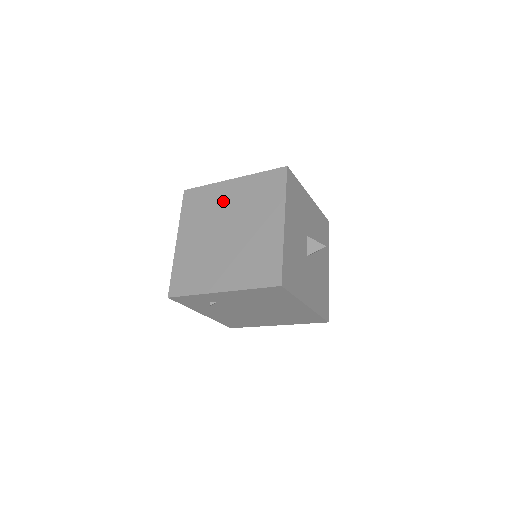
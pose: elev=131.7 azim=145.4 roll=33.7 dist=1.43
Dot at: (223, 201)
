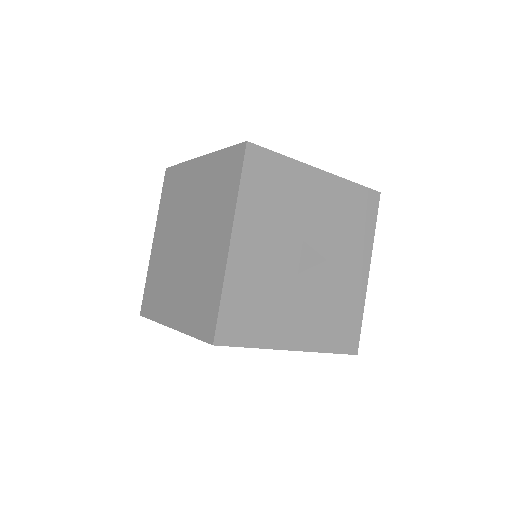
Dot at: (188, 191)
